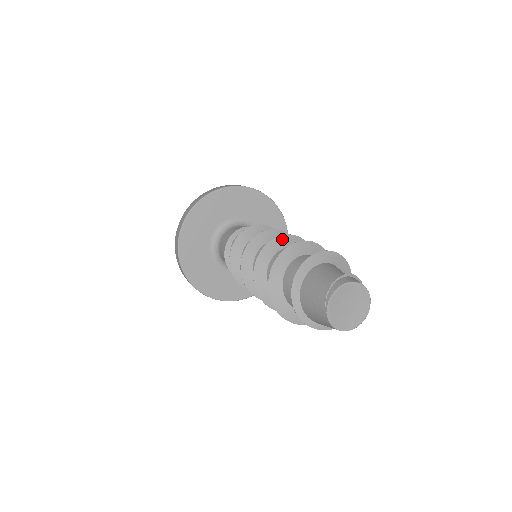
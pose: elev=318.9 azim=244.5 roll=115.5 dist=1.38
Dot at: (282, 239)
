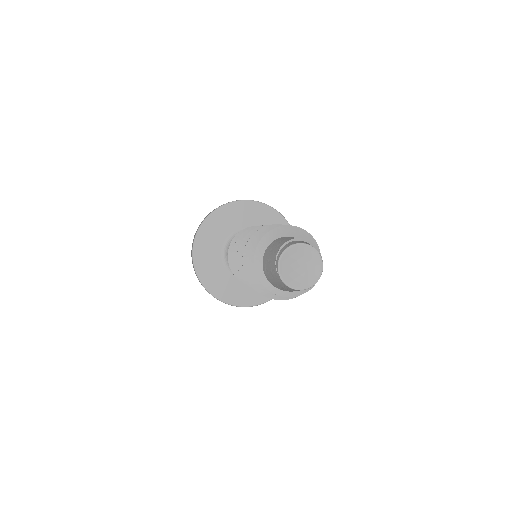
Dot at: occluded
